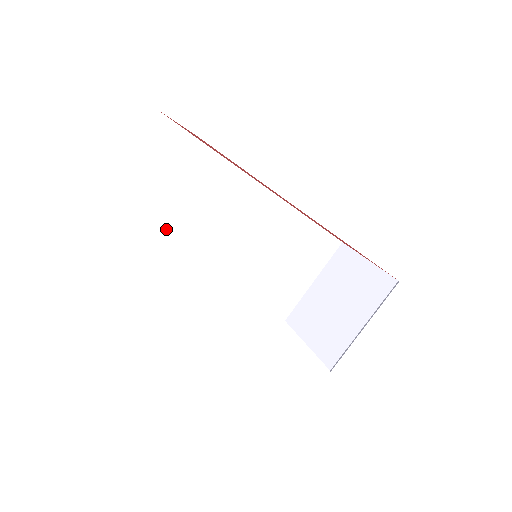
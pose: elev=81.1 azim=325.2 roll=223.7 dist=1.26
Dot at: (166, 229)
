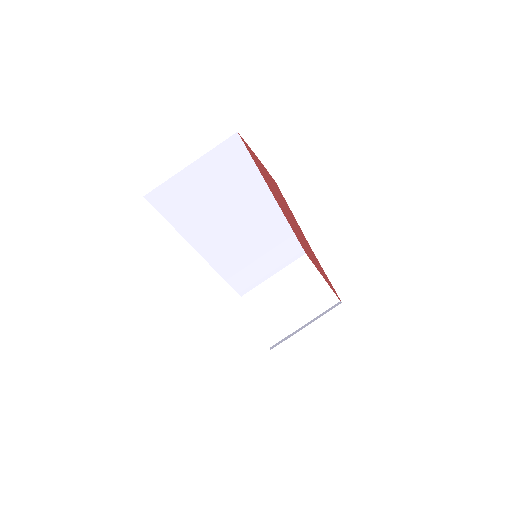
Dot at: (197, 213)
